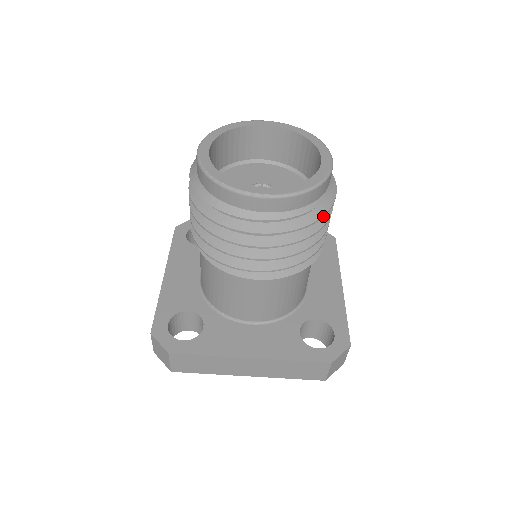
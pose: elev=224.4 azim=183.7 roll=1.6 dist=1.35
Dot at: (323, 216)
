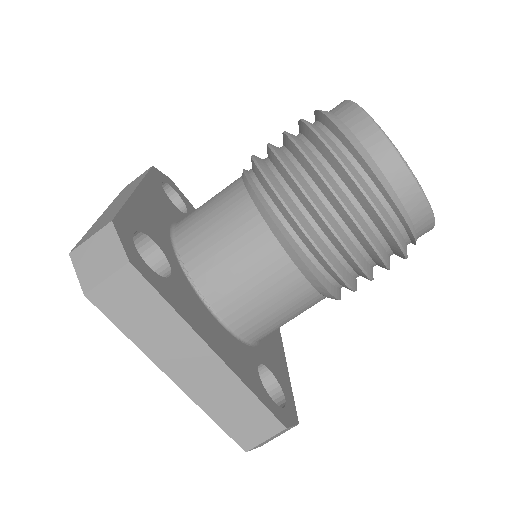
Dot at: (407, 257)
